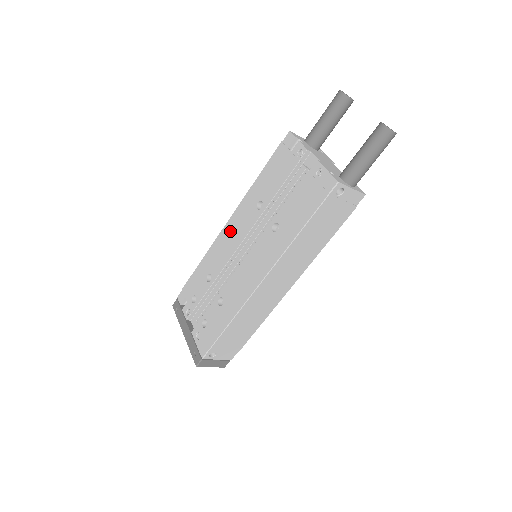
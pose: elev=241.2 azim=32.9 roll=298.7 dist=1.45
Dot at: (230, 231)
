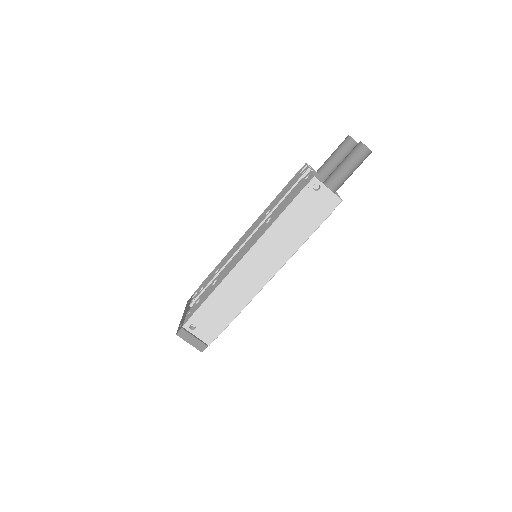
Dot at: (244, 236)
